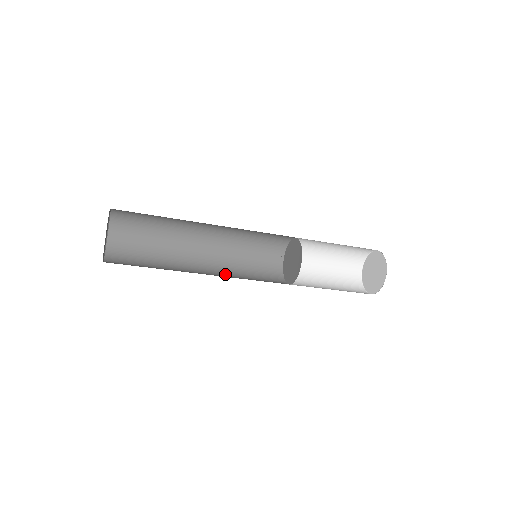
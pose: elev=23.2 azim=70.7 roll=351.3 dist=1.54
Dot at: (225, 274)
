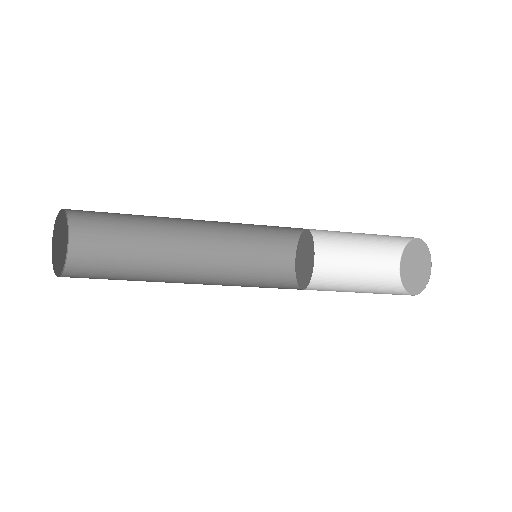
Dot at: (219, 284)
